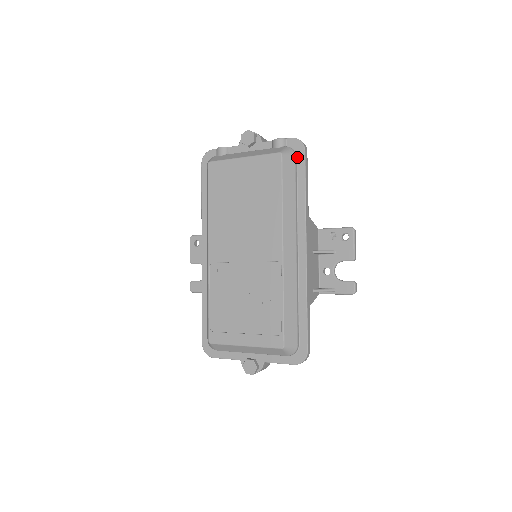
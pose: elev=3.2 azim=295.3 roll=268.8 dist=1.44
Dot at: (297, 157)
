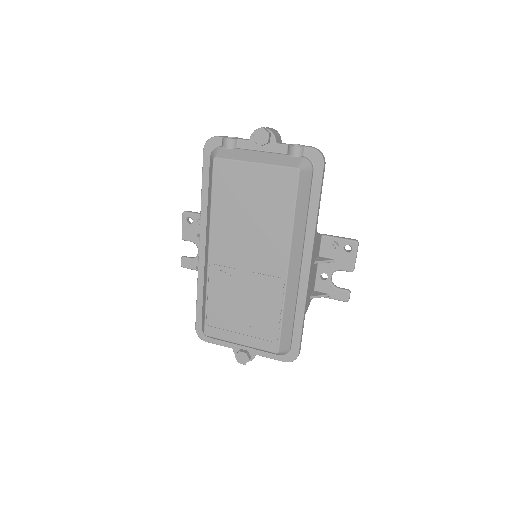
Dot at: (314, 171)
